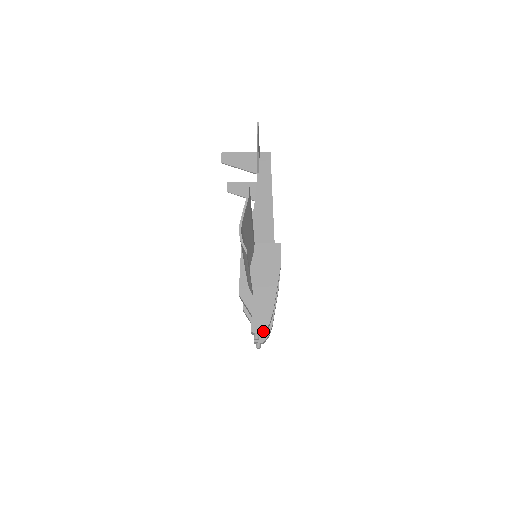
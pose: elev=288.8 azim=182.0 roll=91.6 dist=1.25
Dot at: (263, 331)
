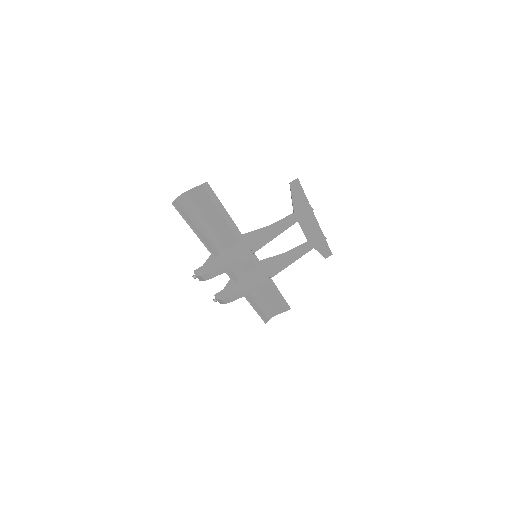
Dot at: (197, 276)
